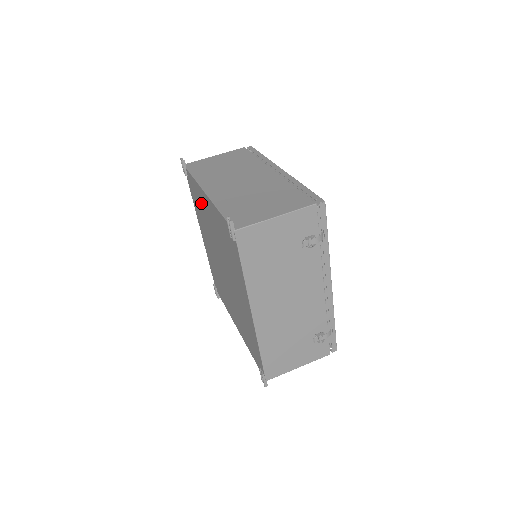
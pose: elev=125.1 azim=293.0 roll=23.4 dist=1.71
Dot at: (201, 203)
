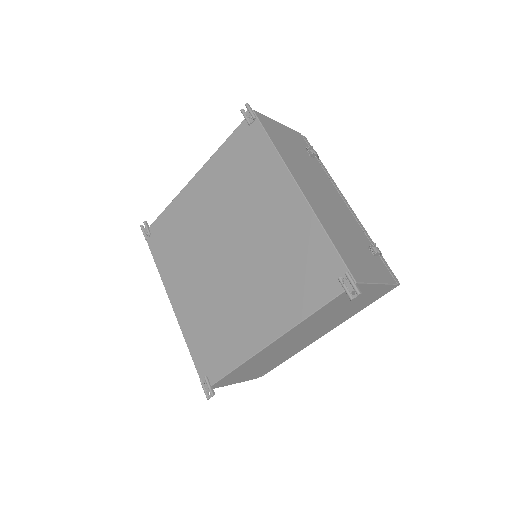
Dot at: (181, 219)
